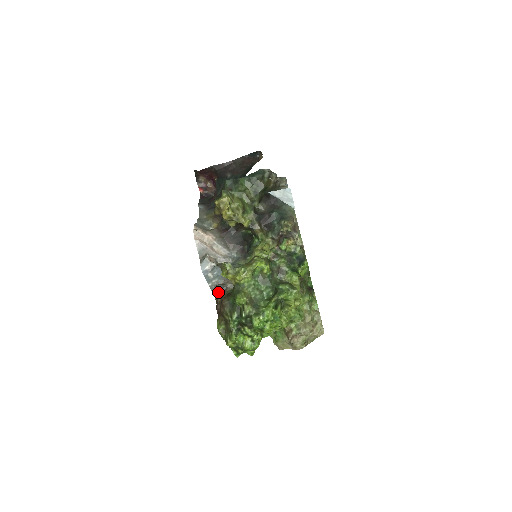
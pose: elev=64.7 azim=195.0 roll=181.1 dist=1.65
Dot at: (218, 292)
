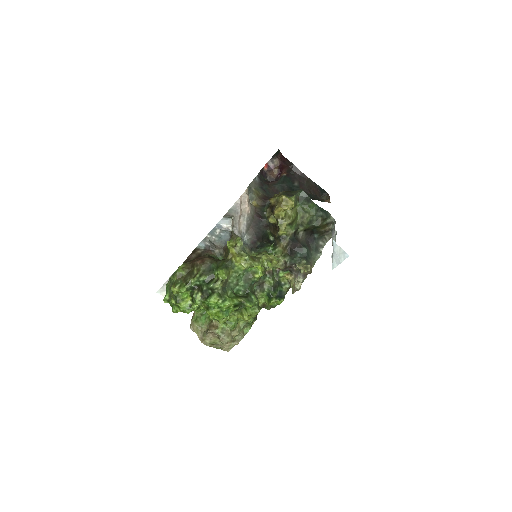
Dot at: (204, 246)
